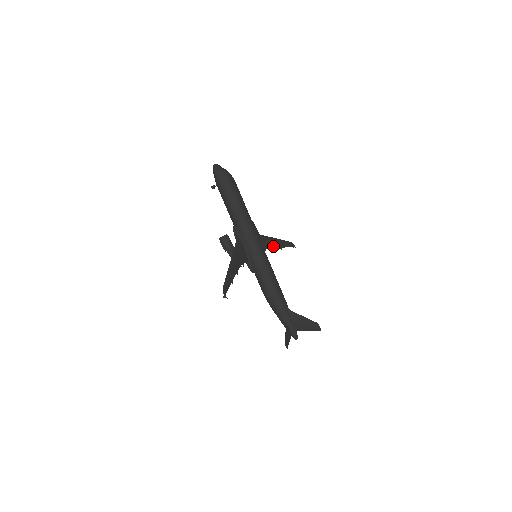
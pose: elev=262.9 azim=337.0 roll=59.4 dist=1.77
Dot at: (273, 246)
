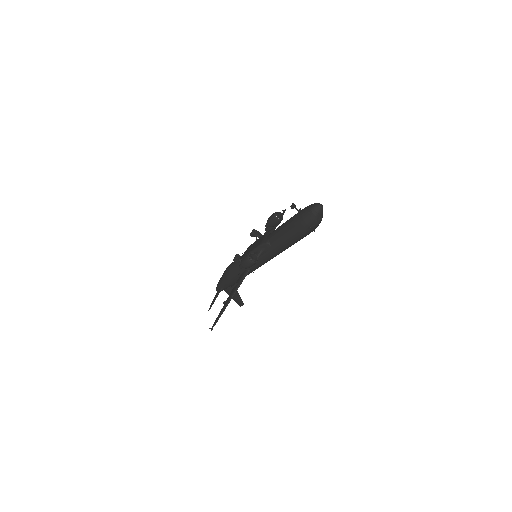
Dot at: occluded
